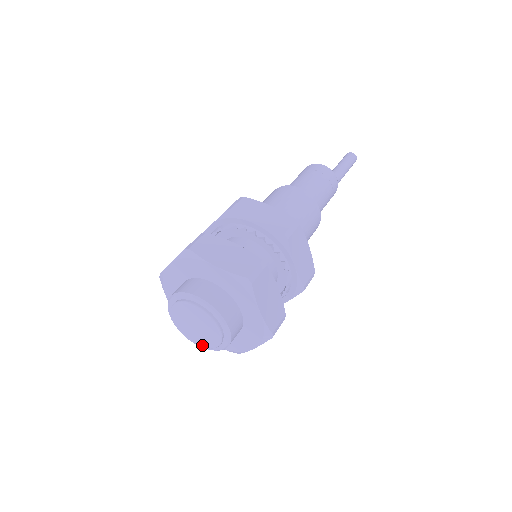
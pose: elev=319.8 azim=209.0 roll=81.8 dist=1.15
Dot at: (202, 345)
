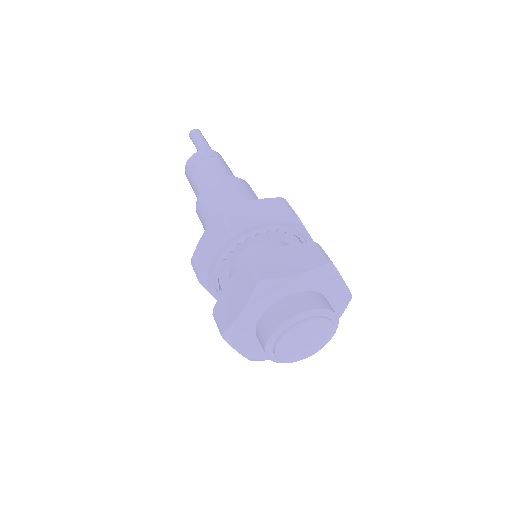
Dot at: (311, 354)
